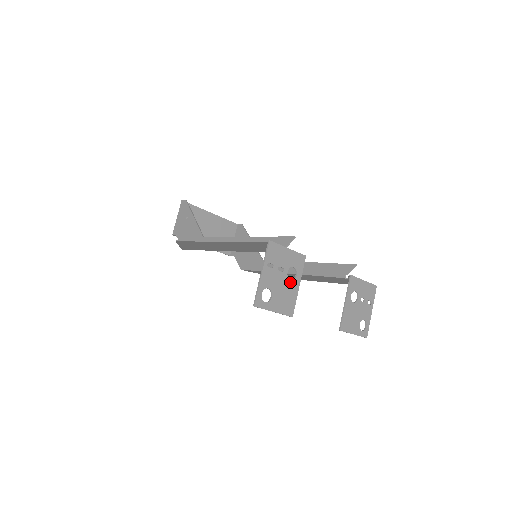
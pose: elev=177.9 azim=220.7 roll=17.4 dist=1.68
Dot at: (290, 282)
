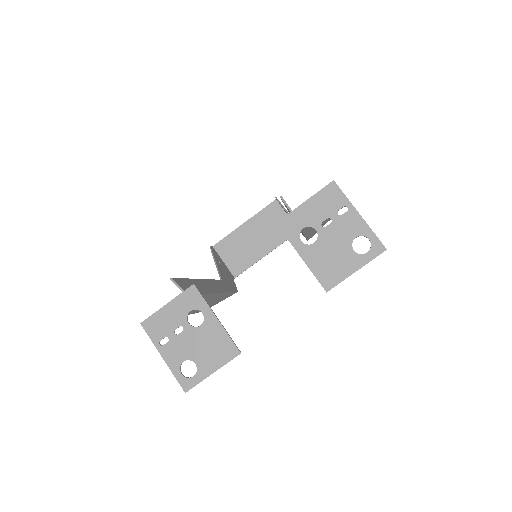
Dot at: (202, 328)
